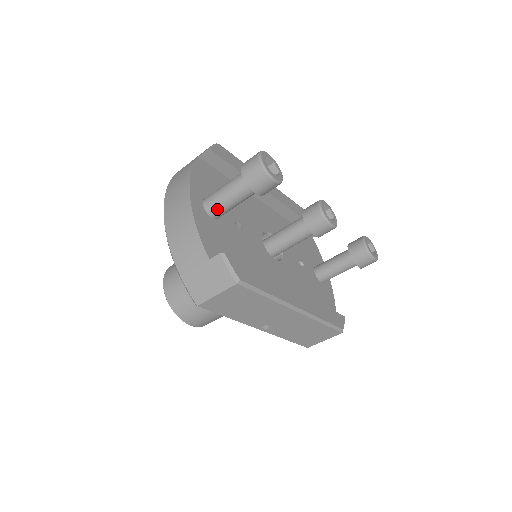
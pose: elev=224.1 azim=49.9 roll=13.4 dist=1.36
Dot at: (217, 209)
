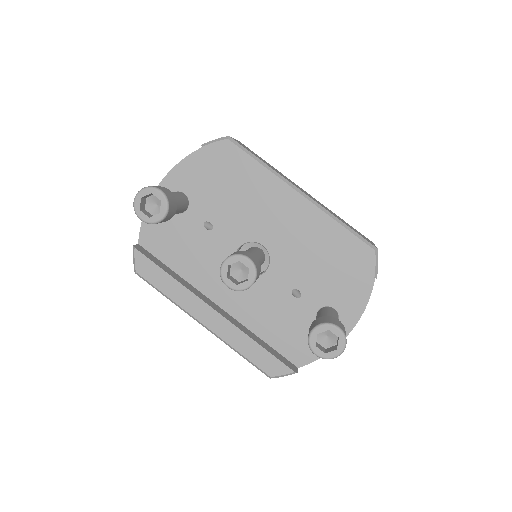
Dot at: occluded
